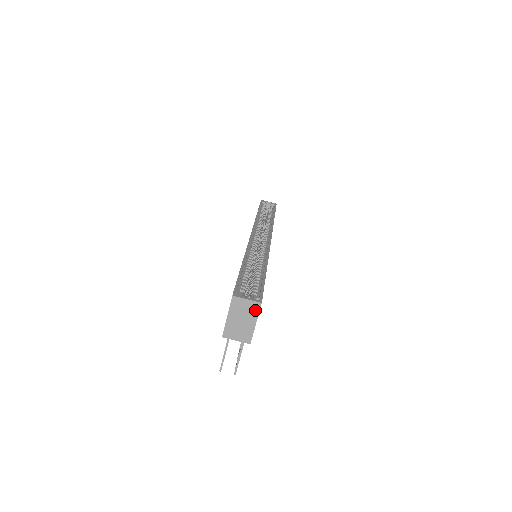
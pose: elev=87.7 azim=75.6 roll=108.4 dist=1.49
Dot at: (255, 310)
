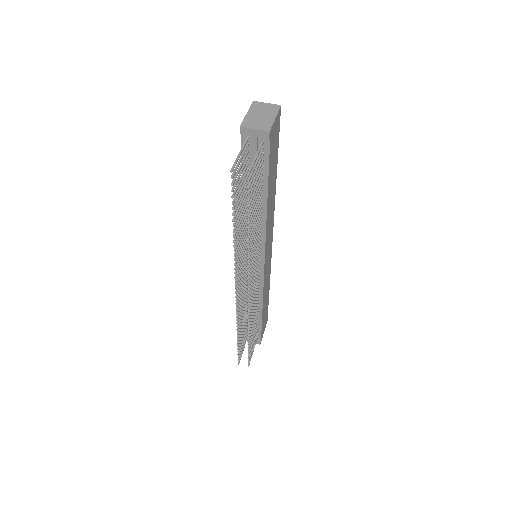
Dot at: (275, 109)
